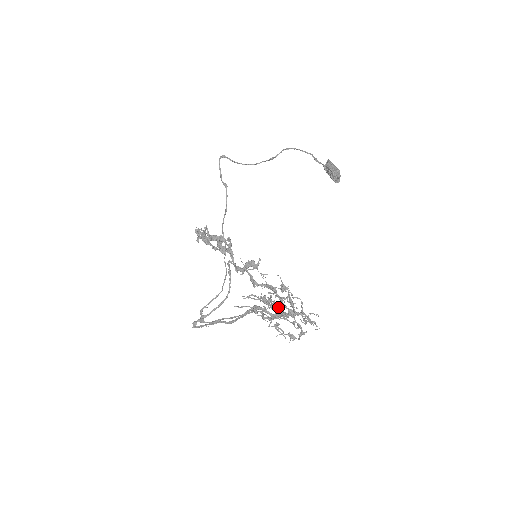
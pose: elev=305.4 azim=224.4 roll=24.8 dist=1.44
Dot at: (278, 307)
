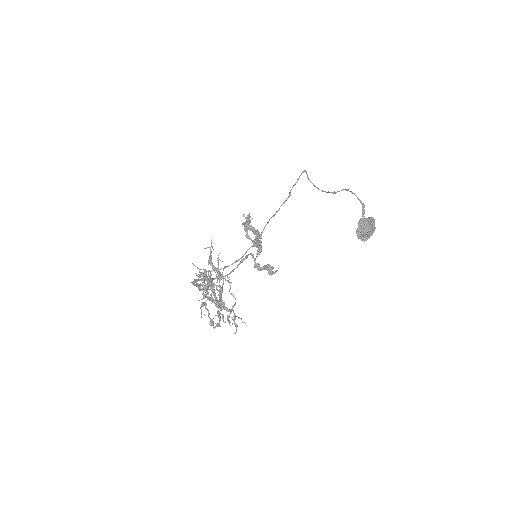
Dot at: (212, 291)
